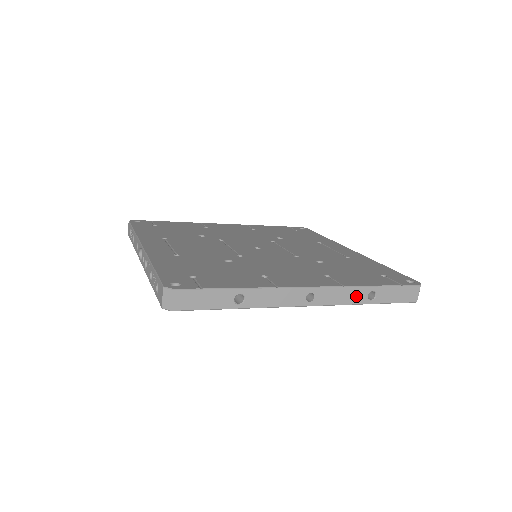
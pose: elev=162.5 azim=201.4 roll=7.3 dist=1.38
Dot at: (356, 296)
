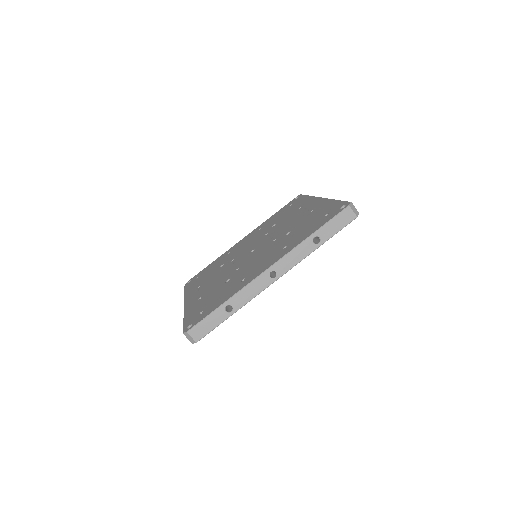
Dot at: (305, 249)
